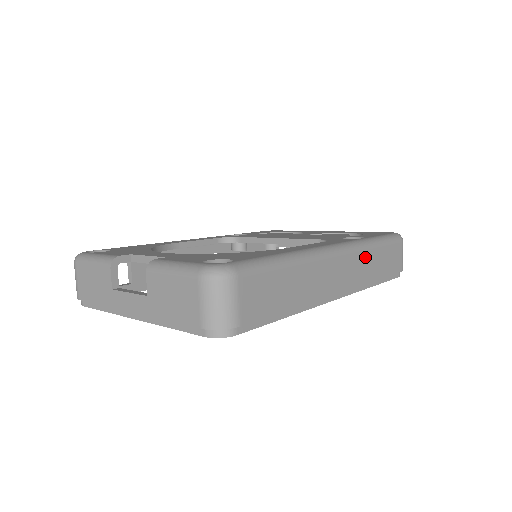
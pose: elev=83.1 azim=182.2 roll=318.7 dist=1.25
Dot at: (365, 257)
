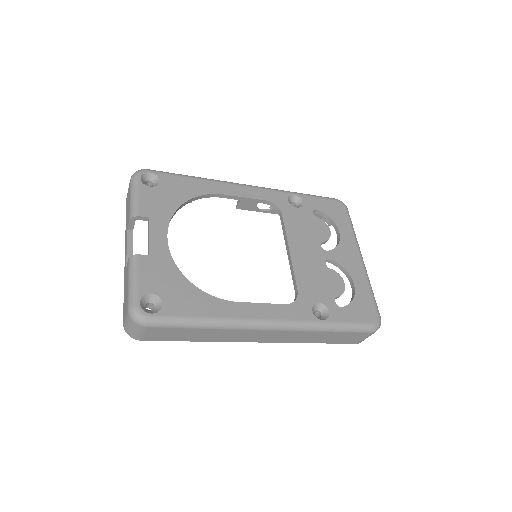
Dot at: (305, 334)
